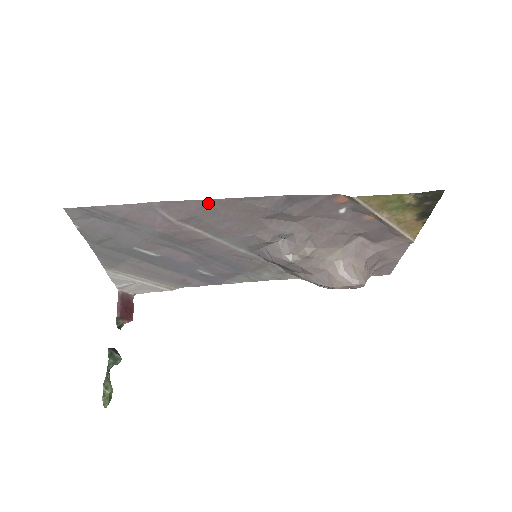
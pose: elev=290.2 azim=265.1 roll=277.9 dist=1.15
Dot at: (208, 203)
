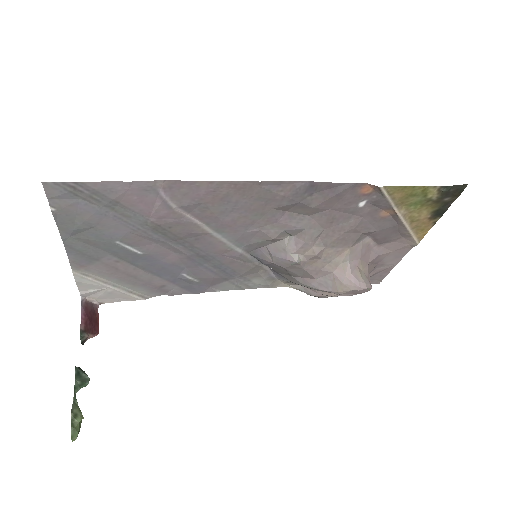
Dot at: (221, 186)
